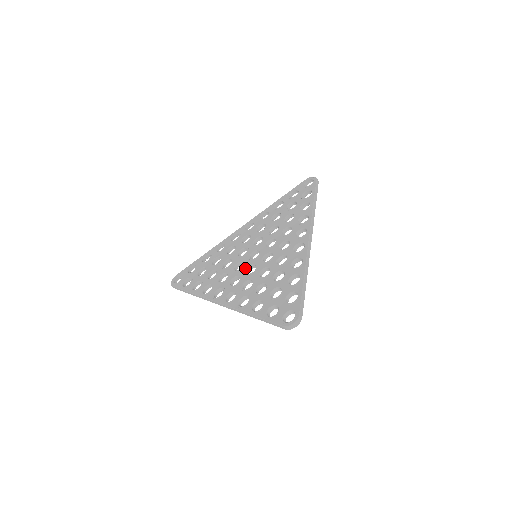
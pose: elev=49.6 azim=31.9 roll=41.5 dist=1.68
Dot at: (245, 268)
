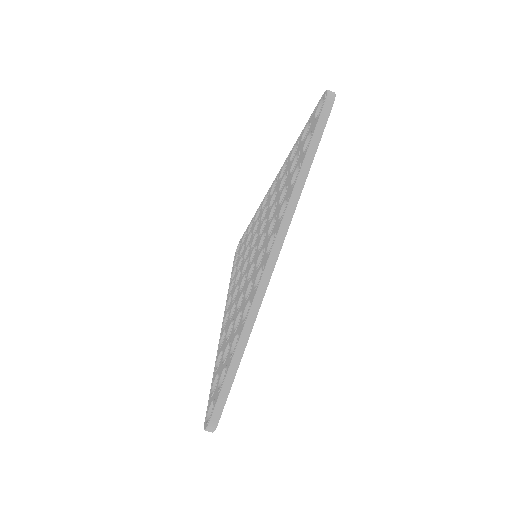
Dot at: (243, 276)
